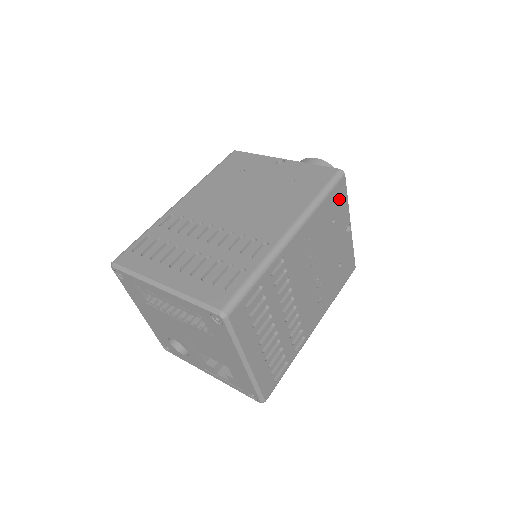
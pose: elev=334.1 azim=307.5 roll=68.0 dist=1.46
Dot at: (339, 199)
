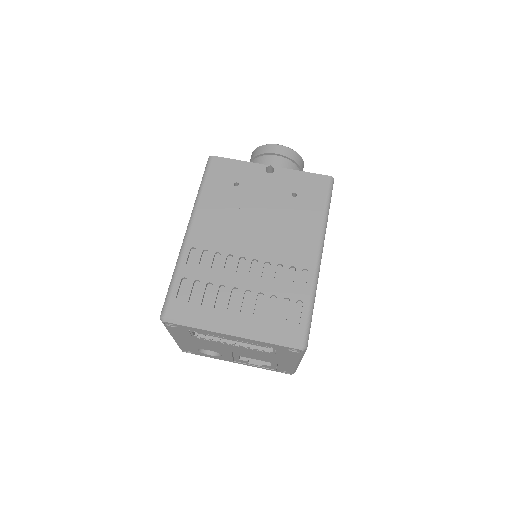
Dot at: occluded
